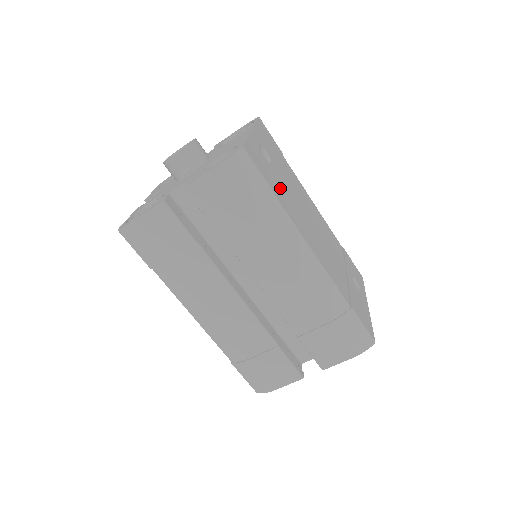
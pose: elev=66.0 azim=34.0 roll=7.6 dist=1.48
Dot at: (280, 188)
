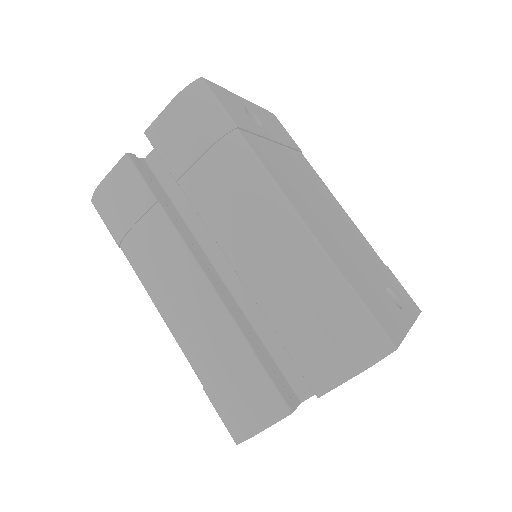
Dot at: (261, 141)
